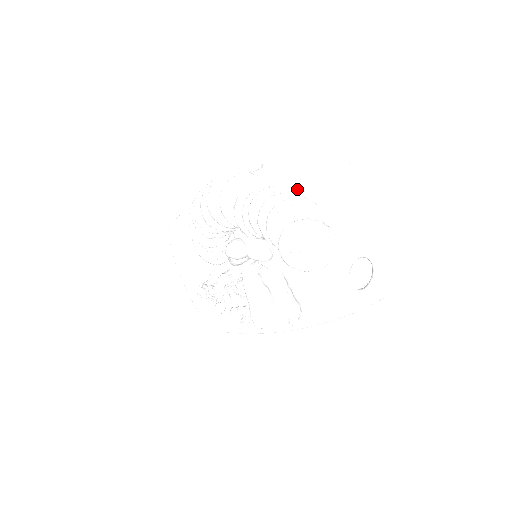
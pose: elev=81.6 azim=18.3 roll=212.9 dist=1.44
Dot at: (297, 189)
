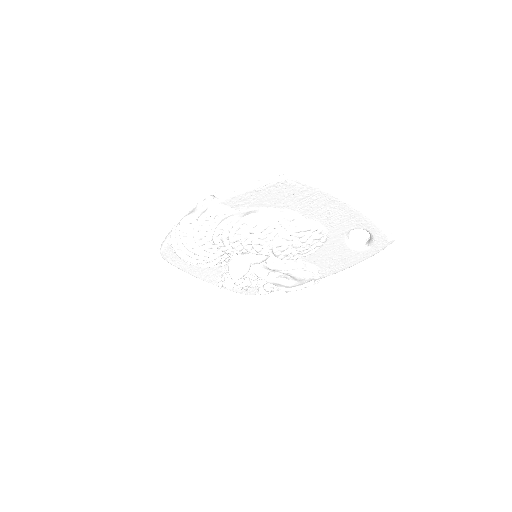
Dot at: (262, 205)
